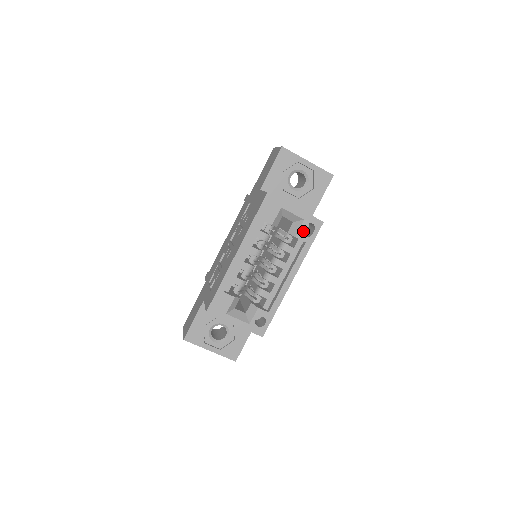
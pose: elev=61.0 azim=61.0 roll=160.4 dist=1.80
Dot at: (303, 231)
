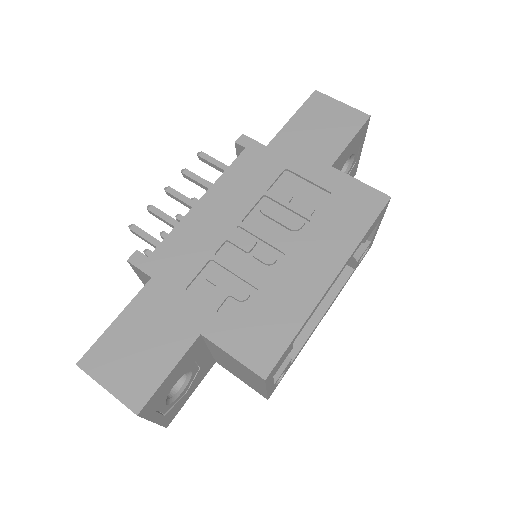
Dot at: occluded
